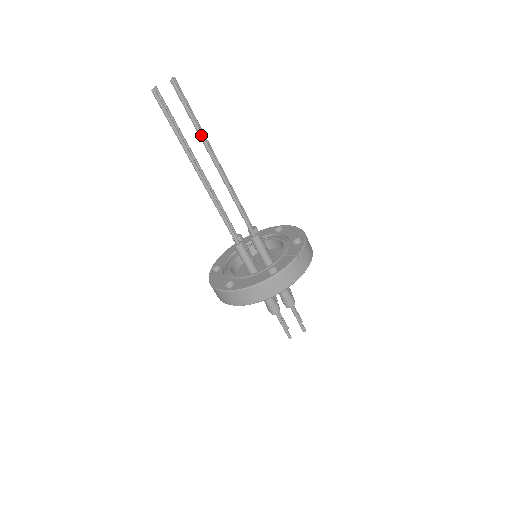
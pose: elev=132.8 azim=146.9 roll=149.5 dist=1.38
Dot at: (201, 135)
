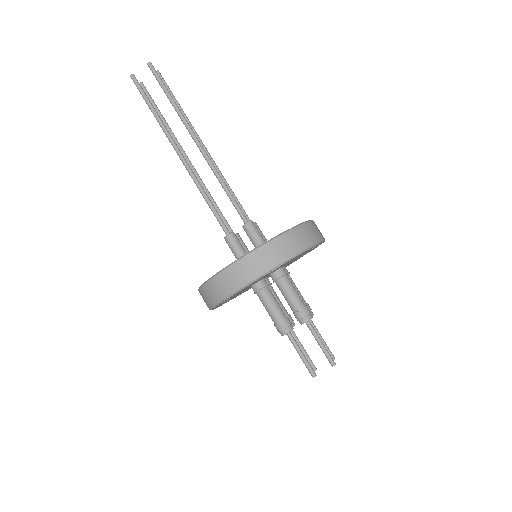
Dot at: (179, 112)
